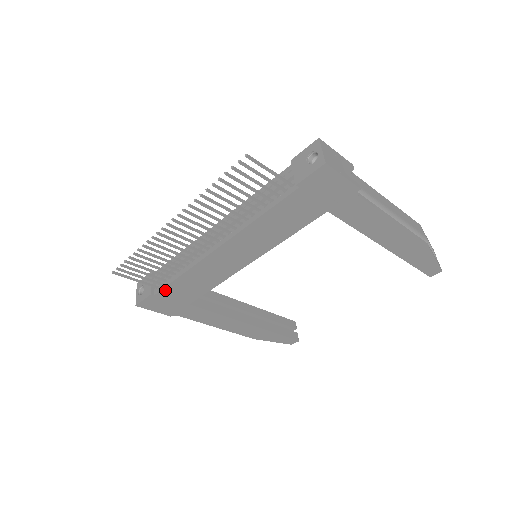
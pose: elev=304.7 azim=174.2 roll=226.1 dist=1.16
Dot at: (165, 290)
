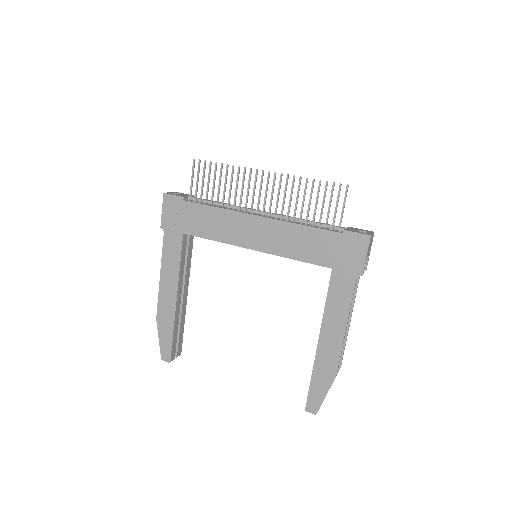
Dot at: (193, 205)
